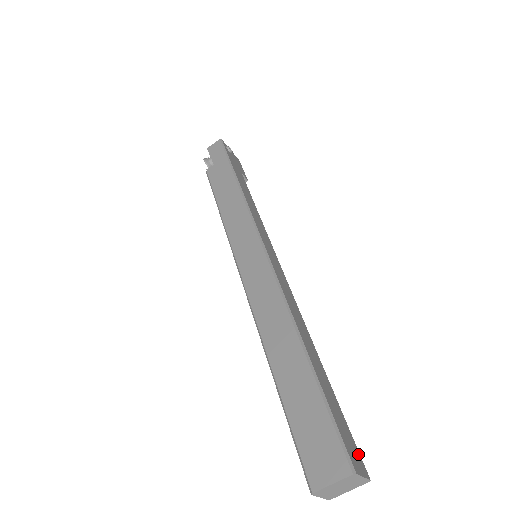
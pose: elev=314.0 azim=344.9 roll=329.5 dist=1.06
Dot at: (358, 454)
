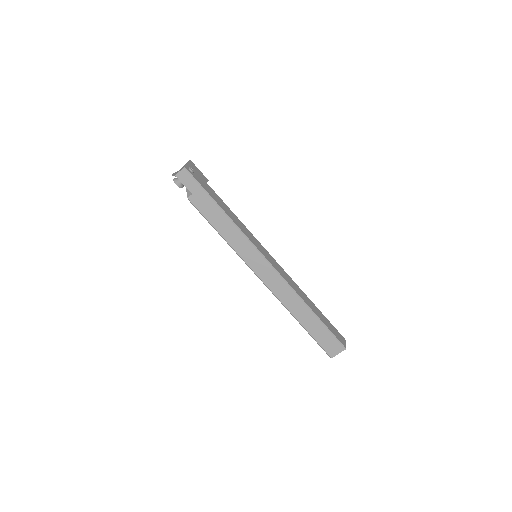
Dot at: (340, 334)
